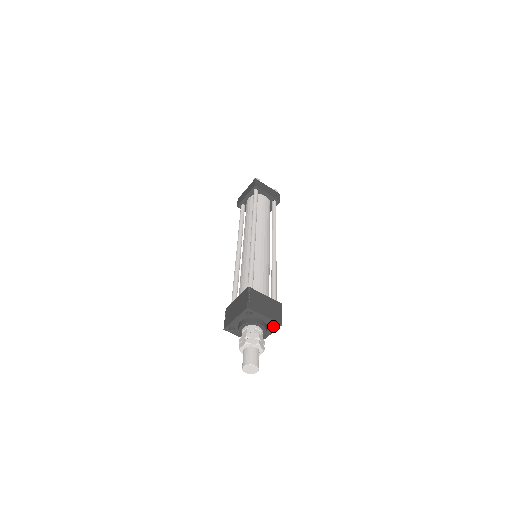
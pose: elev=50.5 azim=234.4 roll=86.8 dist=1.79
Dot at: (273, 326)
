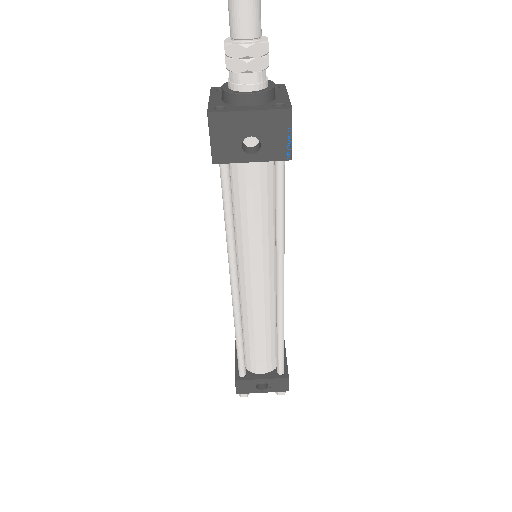
Dot at: (277, 91)
